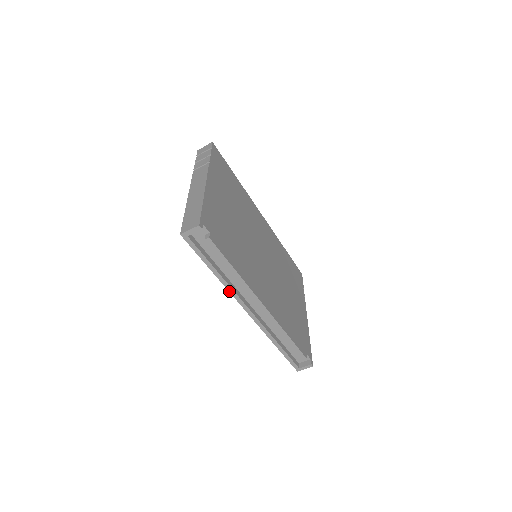
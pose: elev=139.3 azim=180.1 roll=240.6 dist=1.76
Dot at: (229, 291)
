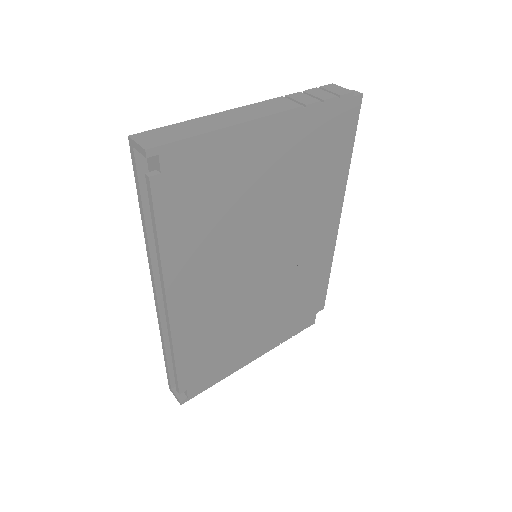
Dot at: (148, 253)
